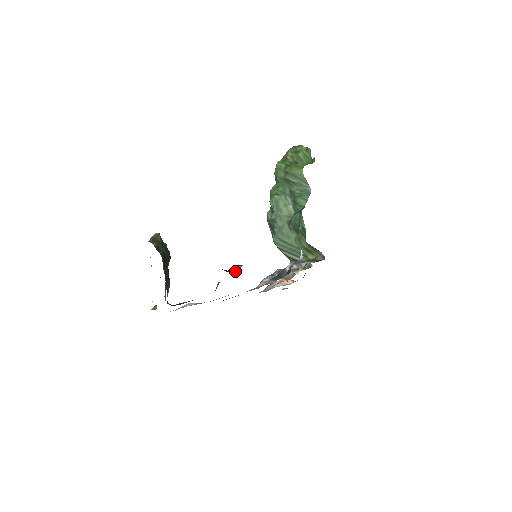
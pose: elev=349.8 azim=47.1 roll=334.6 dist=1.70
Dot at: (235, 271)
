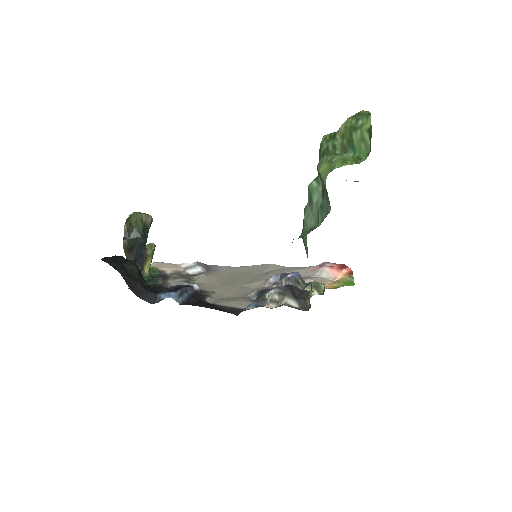
Dot at: (157, 300)
